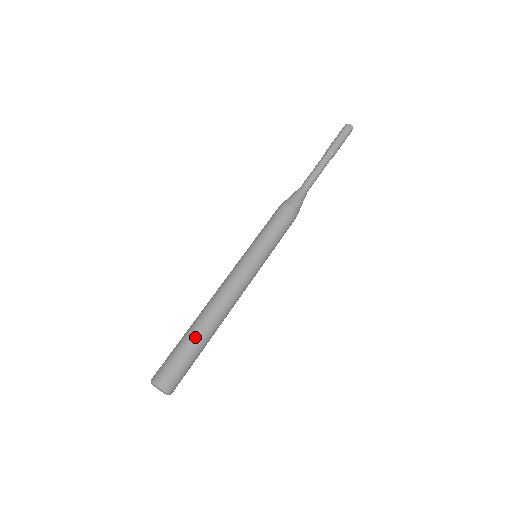
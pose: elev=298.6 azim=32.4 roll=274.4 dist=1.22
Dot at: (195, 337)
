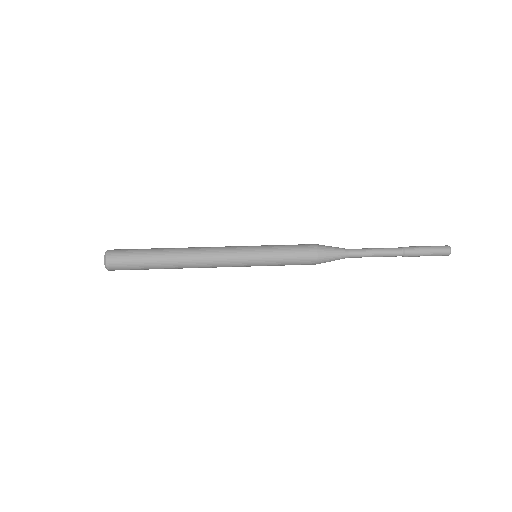
Dot at: (155, 260)
